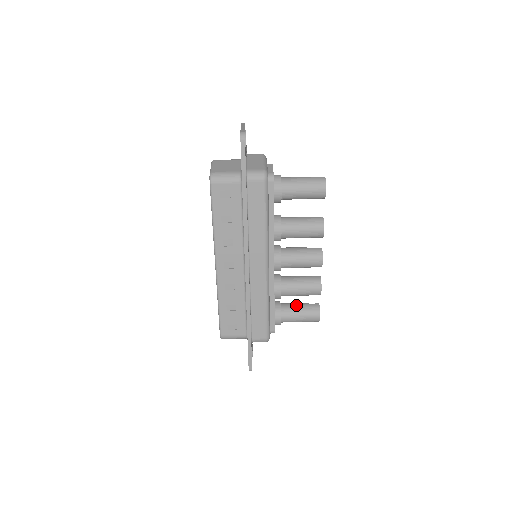
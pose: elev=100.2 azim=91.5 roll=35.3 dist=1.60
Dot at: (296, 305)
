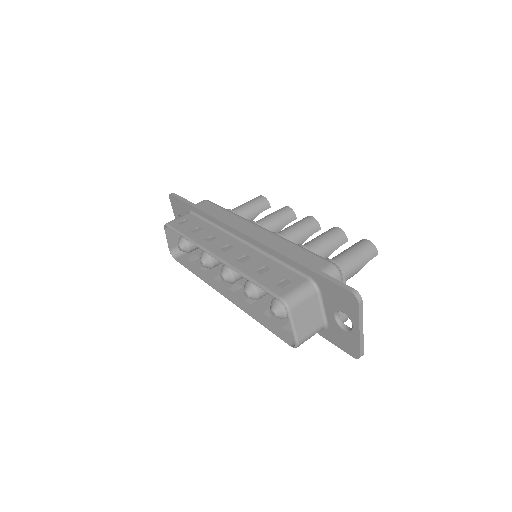
Dot at: occluded
